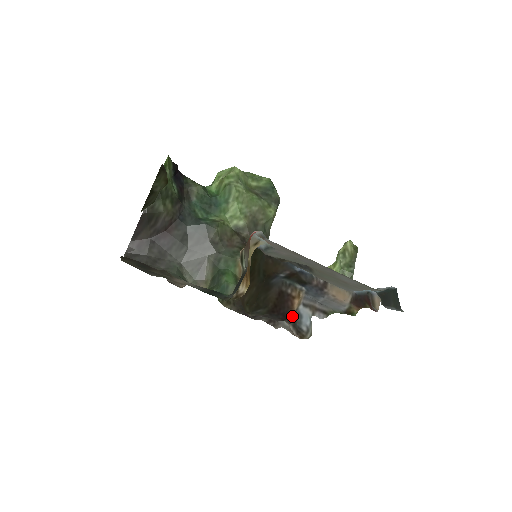
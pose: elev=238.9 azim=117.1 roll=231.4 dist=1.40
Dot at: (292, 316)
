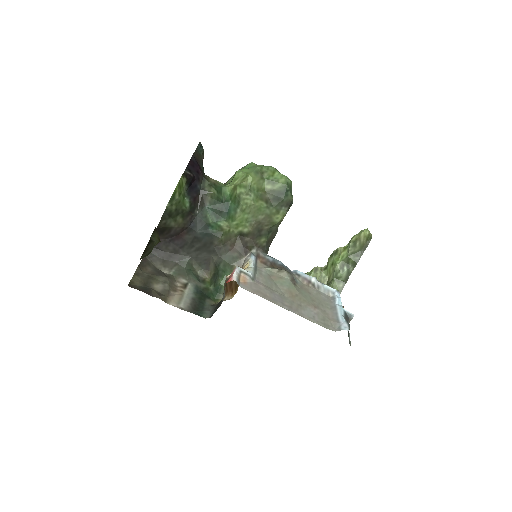
Dot at: occluded
